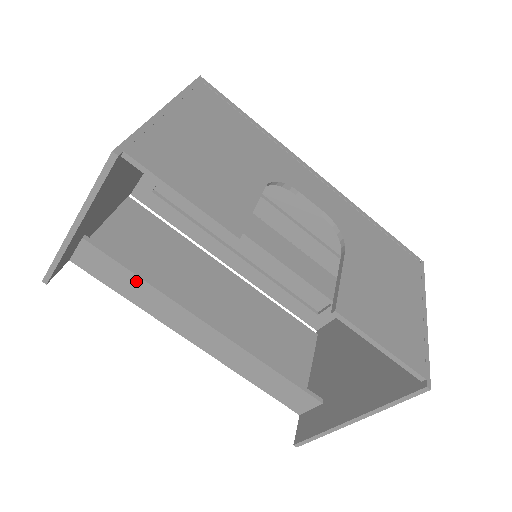
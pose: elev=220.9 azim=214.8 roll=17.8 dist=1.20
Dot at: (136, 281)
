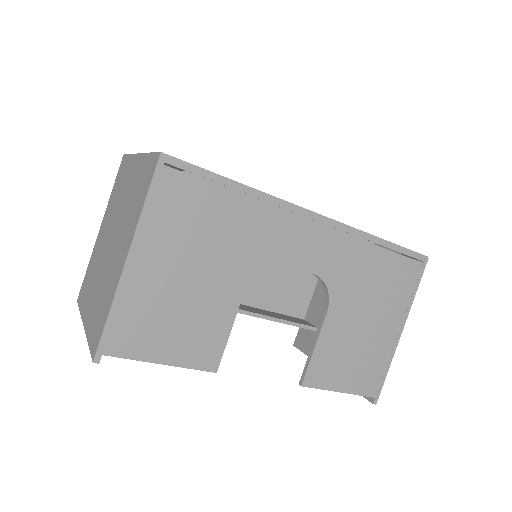
Dot at: occluded
